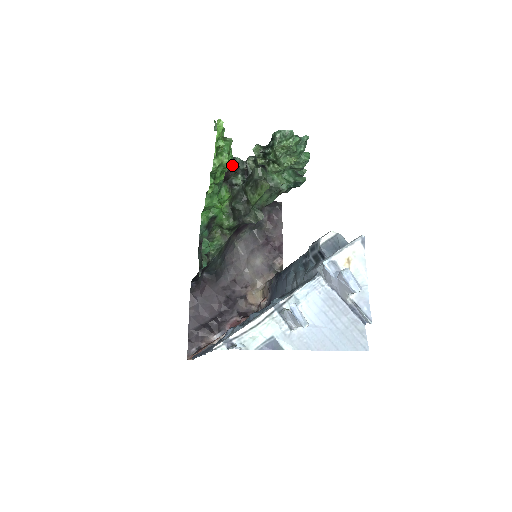
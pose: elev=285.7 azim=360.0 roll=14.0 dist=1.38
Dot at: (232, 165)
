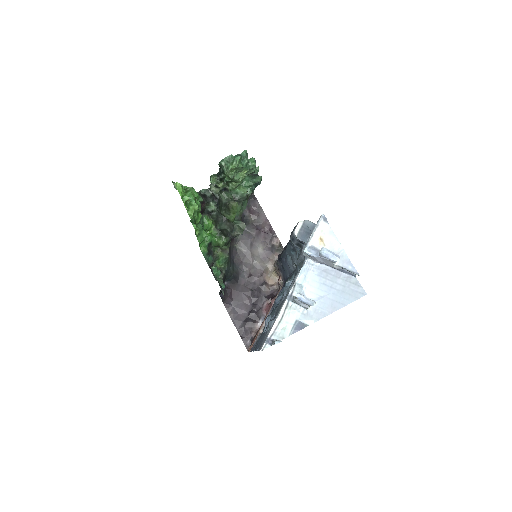
Dot at: (202, 200)
